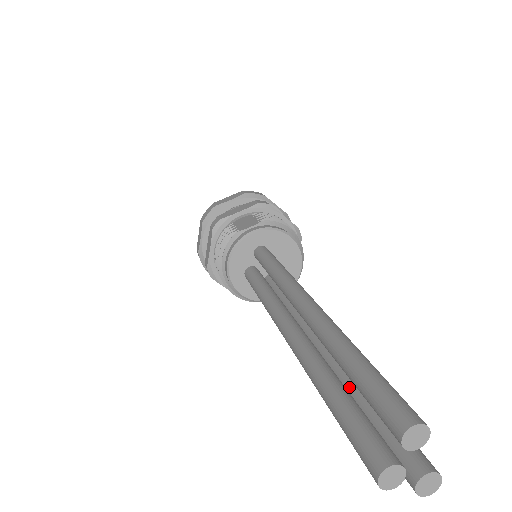
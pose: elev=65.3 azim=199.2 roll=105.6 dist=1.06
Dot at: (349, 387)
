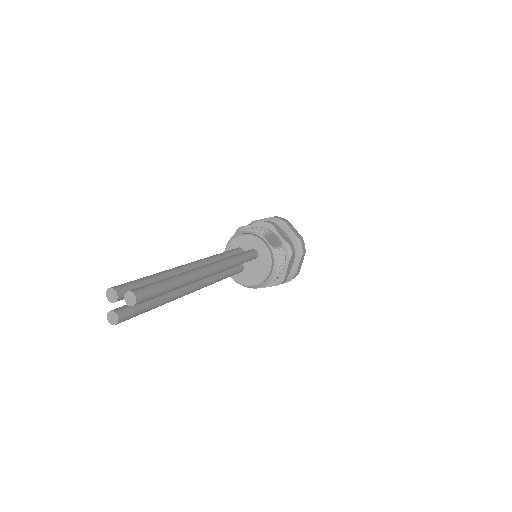
Dot at: occluded
